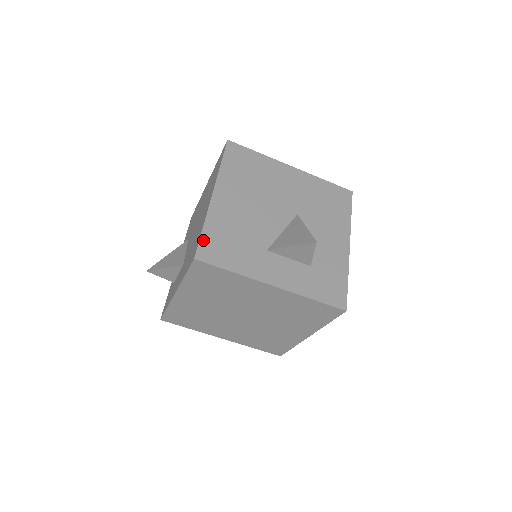
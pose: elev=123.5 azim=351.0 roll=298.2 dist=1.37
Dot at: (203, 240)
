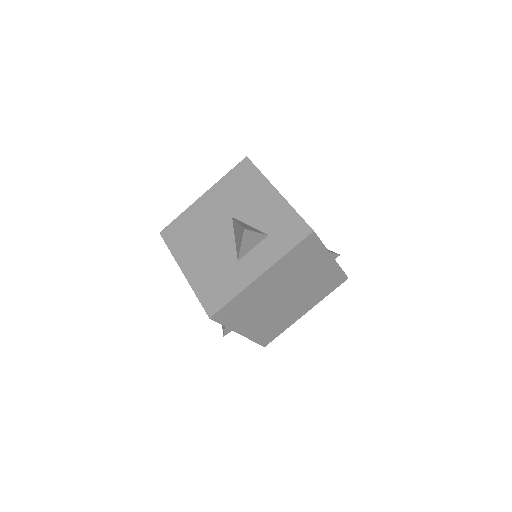
Dot at: (203, 303)
